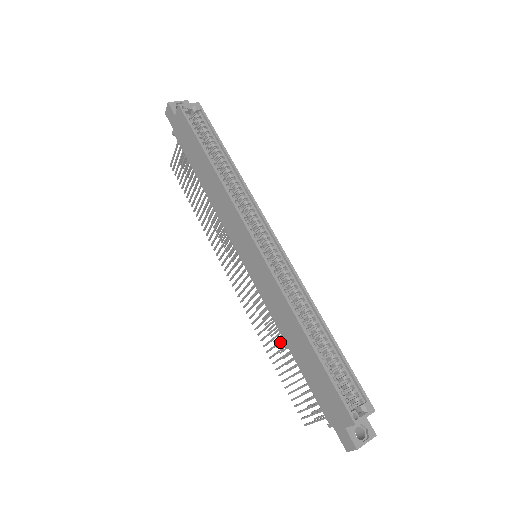
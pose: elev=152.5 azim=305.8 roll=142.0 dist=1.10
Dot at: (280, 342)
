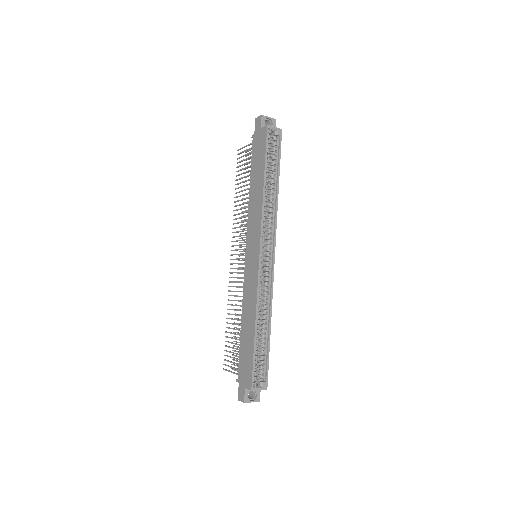
Dot at: (238, 315)
